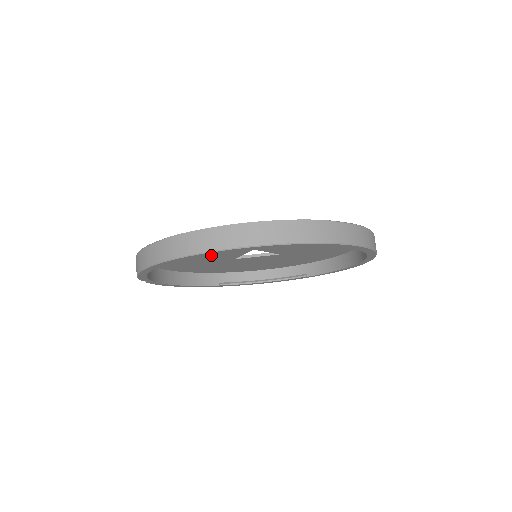
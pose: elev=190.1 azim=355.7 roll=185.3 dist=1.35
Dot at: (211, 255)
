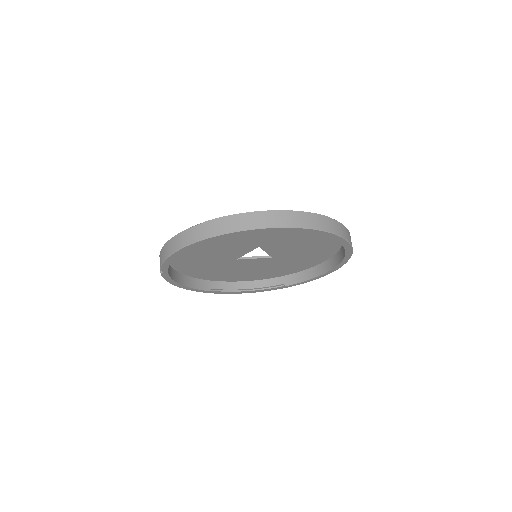
Dot at: (223, 250)
